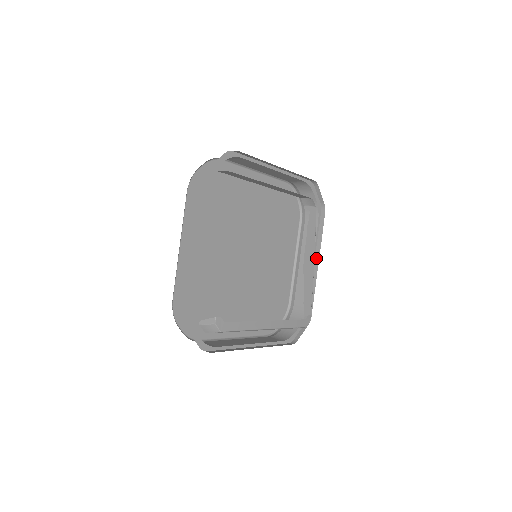
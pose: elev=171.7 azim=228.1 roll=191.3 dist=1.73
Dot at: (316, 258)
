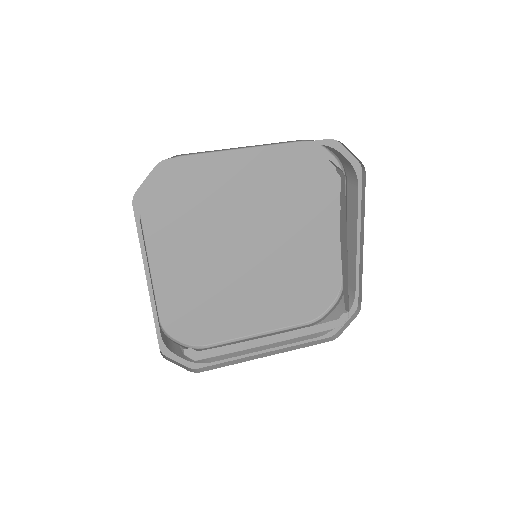
Dot at: (361, 235)
